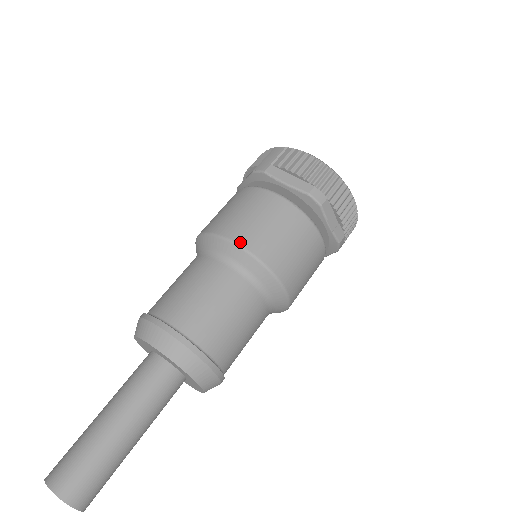
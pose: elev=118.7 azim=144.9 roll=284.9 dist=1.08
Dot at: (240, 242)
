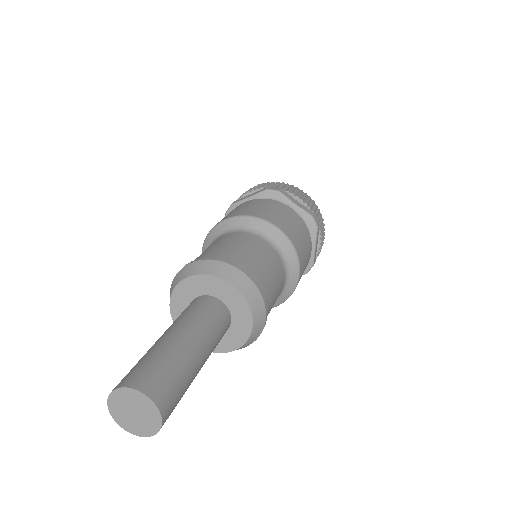
Dot at: (228, 217)
